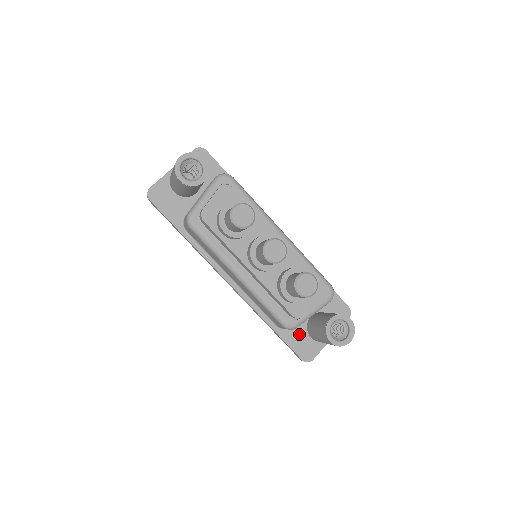
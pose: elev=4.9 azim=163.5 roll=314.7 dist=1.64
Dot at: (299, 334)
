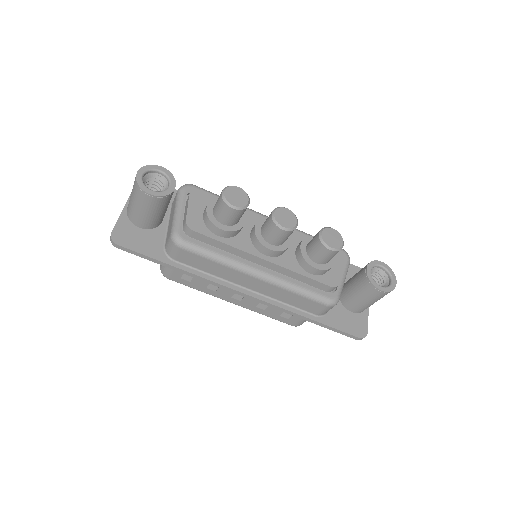
Dot at: (340, 314)
